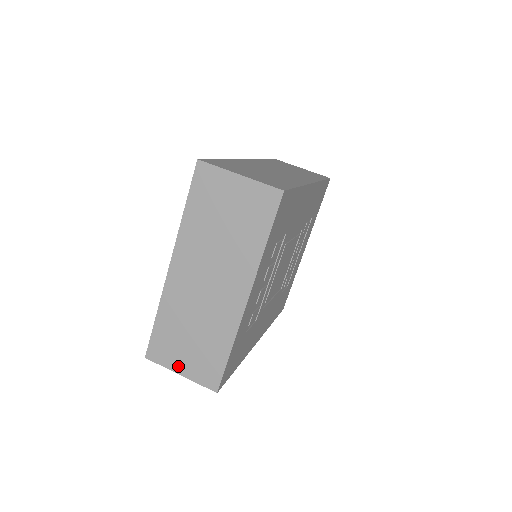
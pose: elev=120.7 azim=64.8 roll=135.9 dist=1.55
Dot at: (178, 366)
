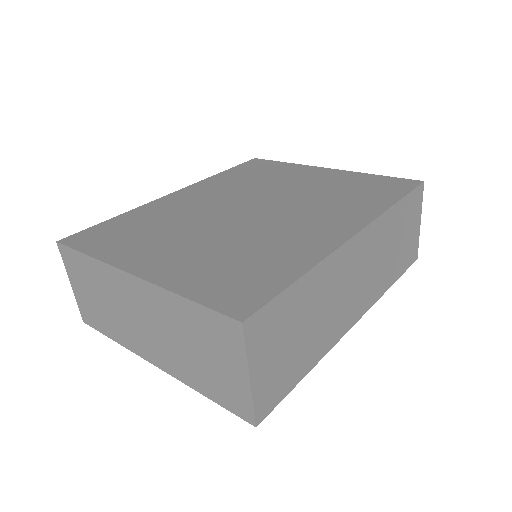
Dot at: (74, 282)
